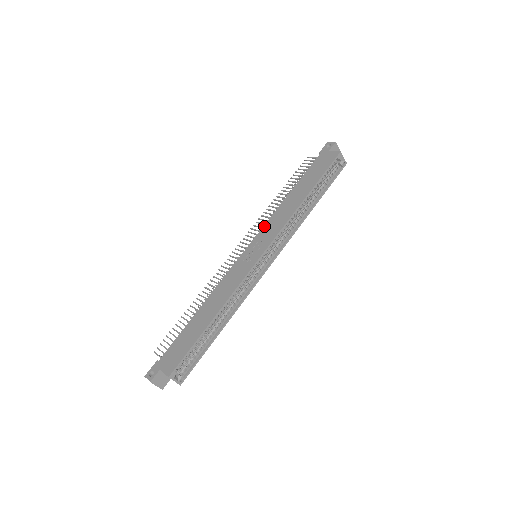
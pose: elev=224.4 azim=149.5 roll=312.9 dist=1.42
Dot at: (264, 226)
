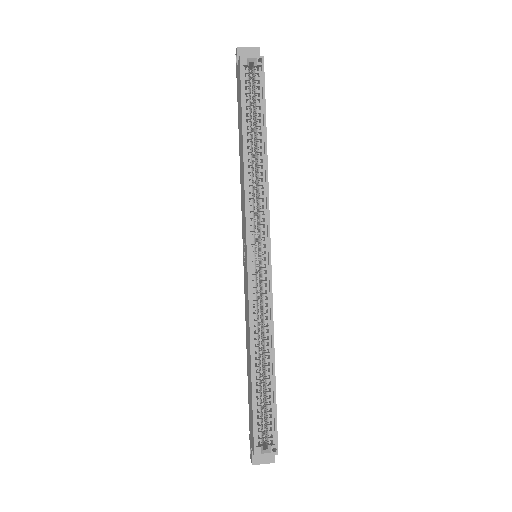
Dot at: occluded
